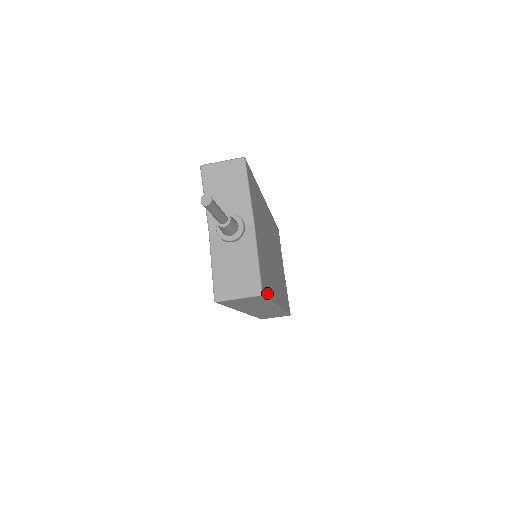
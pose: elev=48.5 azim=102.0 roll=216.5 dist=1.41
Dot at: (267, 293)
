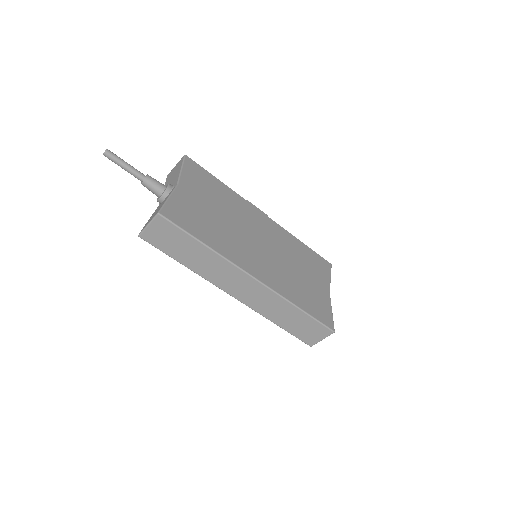
Dot at: (185, 227)
